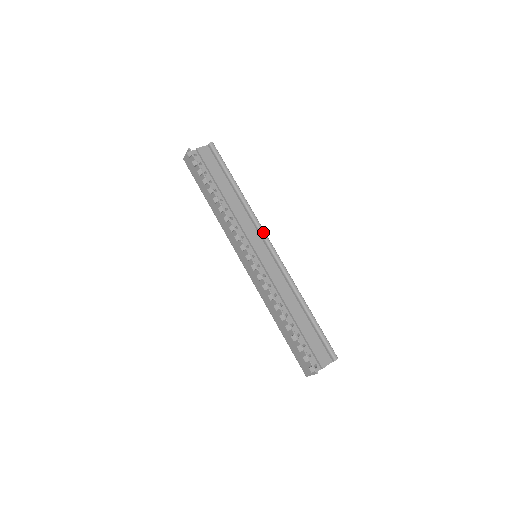
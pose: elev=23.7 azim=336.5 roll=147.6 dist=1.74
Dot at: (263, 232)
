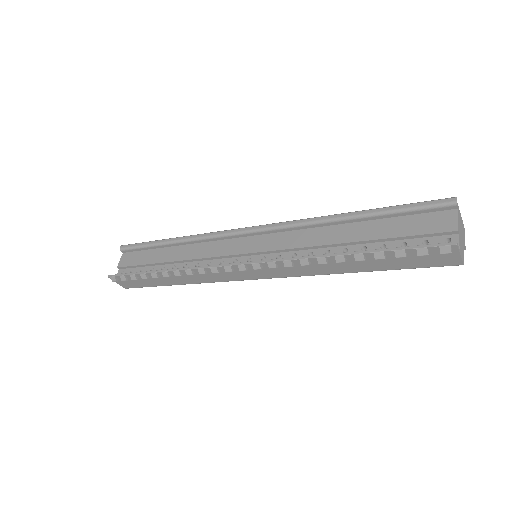
Dot at: (230, 232)
